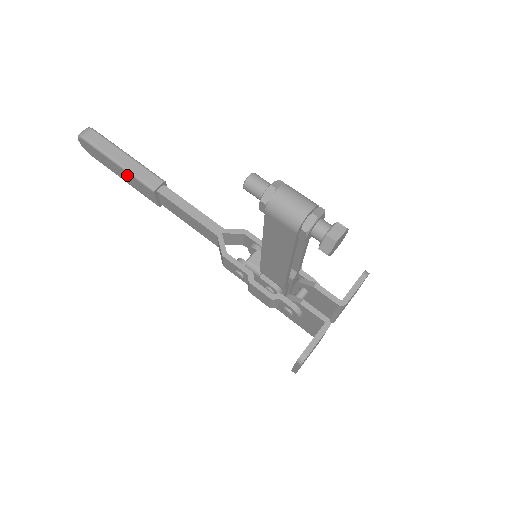
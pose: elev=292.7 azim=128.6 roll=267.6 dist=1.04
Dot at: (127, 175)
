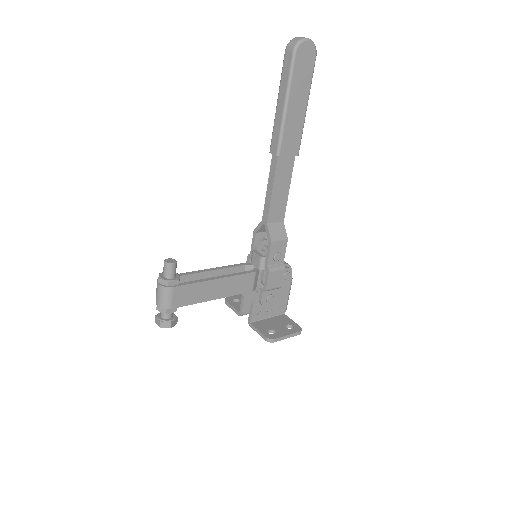
Dot at: occluded
